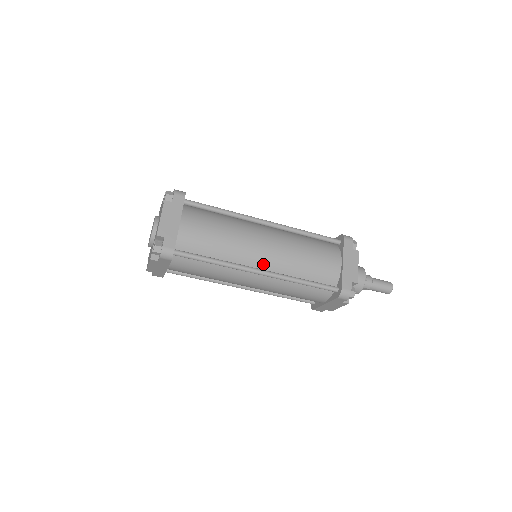
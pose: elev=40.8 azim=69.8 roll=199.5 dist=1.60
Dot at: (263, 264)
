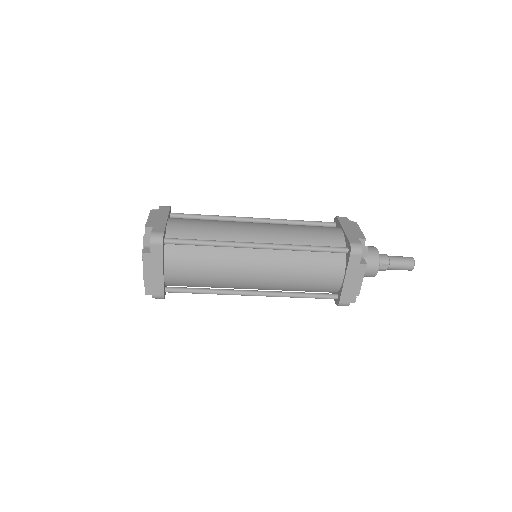
Dot at: (260, 241)
